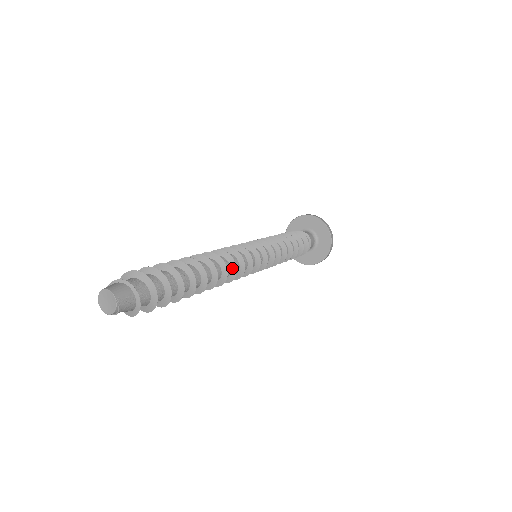
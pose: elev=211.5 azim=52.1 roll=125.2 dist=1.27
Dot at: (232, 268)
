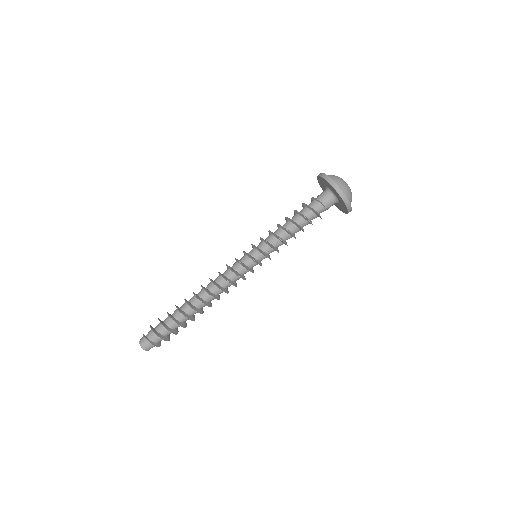
Dot at: (222, 291)
